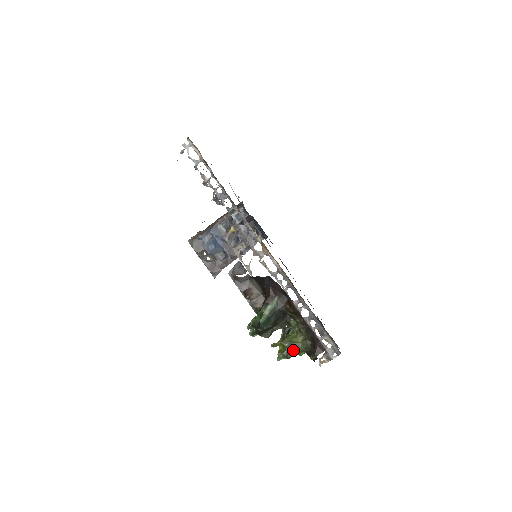
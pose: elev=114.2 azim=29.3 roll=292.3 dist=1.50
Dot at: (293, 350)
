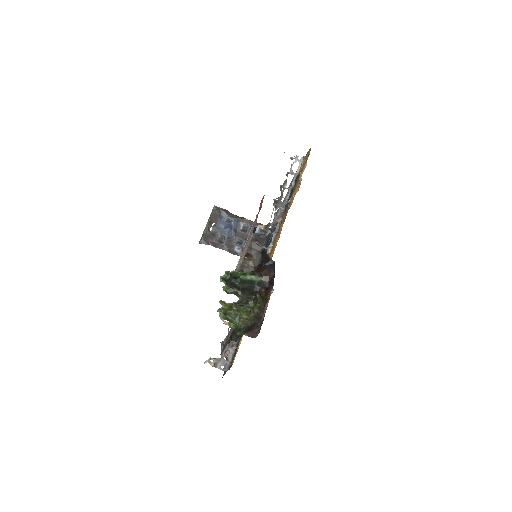
Dot at: (234, 316)
